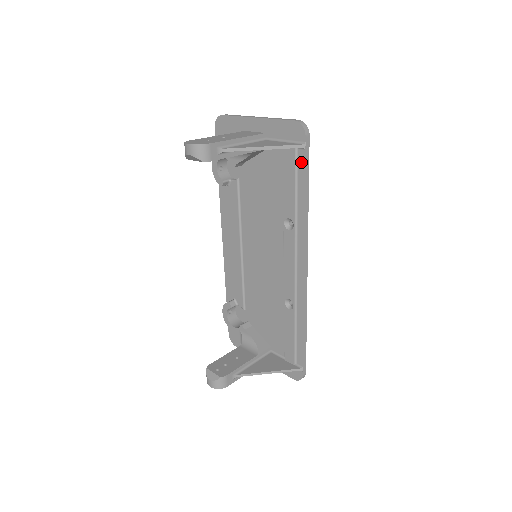
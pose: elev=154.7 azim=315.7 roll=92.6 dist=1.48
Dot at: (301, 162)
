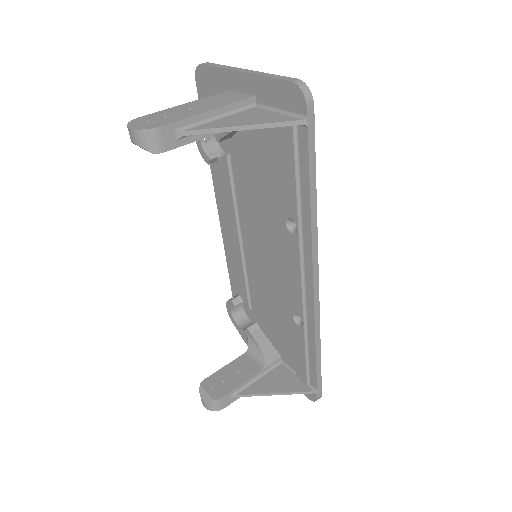
Dot at: (303, 145)
